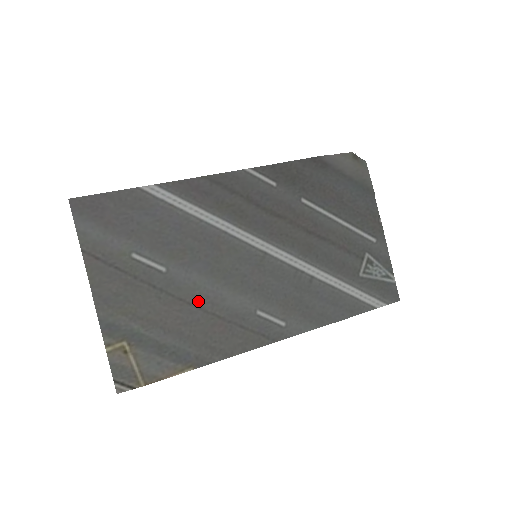
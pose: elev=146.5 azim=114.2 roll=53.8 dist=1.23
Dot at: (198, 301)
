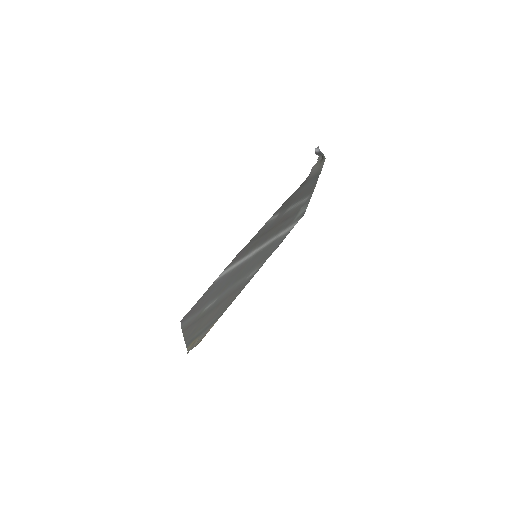
Dot at: (226, 297)
